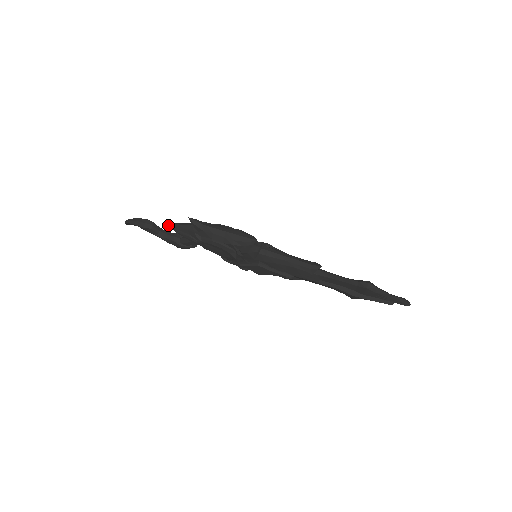
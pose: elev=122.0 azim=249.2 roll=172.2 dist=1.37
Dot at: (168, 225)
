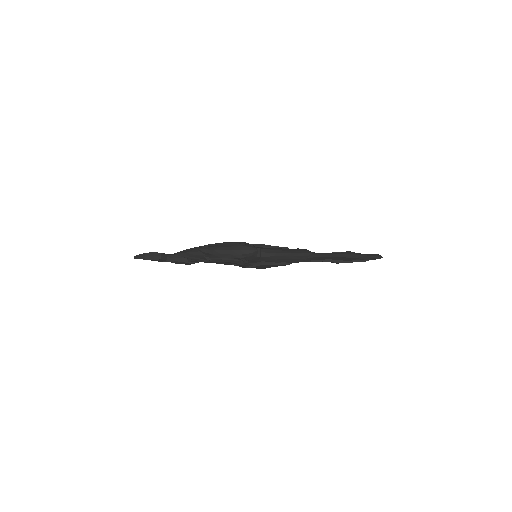
Dot at: (177, 254)
